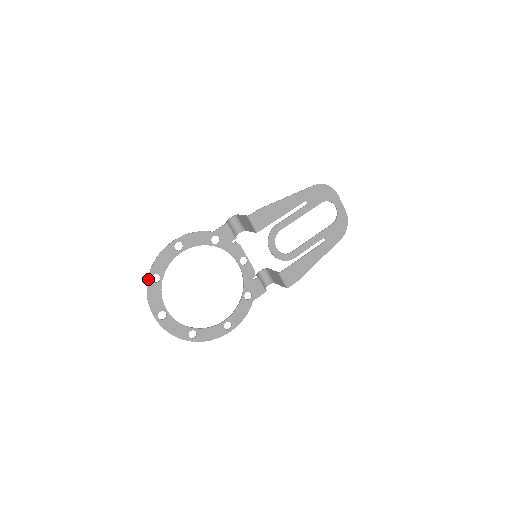
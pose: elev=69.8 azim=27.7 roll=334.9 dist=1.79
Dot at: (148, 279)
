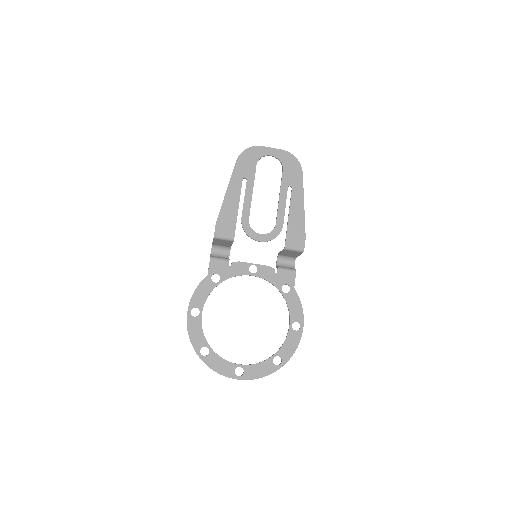
Dot at: (200, 358)
